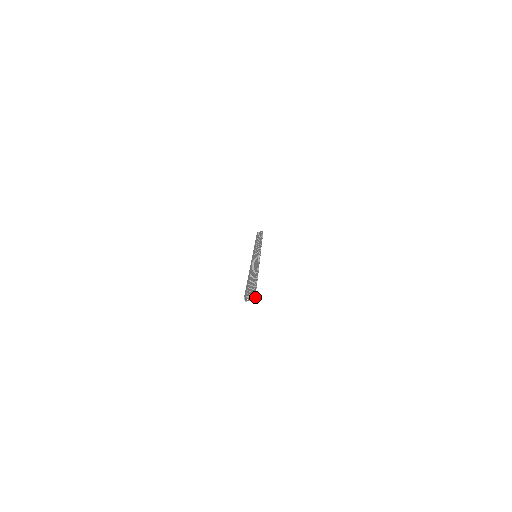
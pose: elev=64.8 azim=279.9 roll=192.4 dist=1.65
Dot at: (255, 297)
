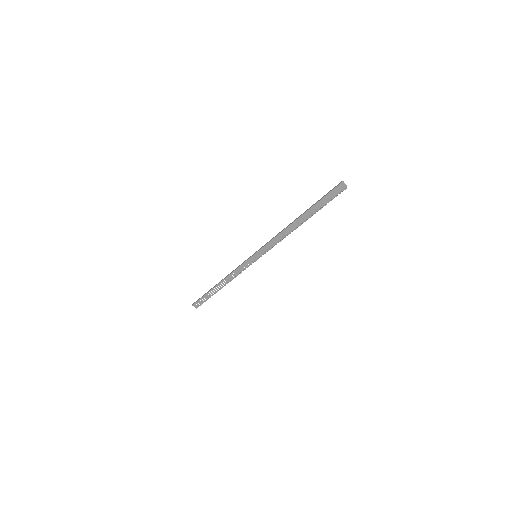
Dot at: occluded
